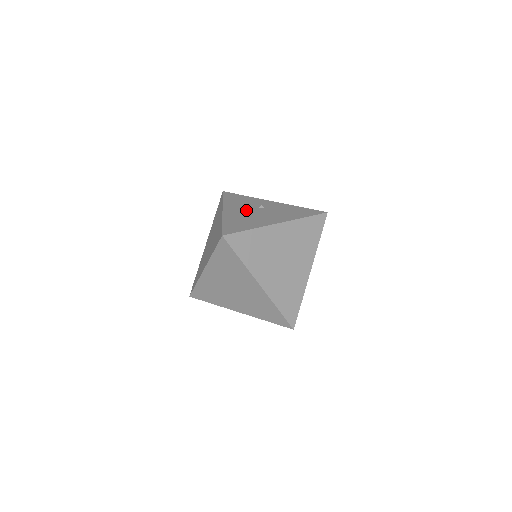
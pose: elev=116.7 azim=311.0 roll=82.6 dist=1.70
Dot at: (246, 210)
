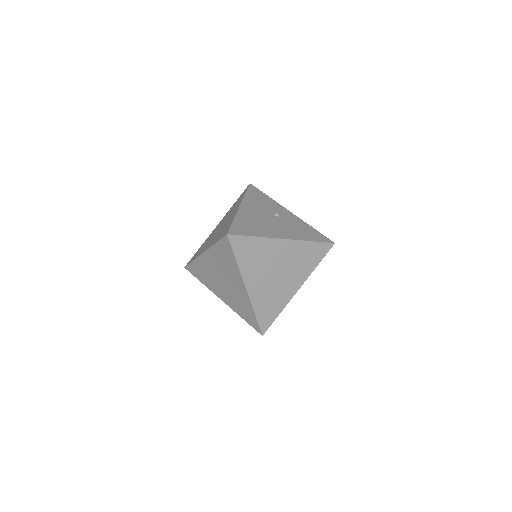
Dot at: (261, 213)
